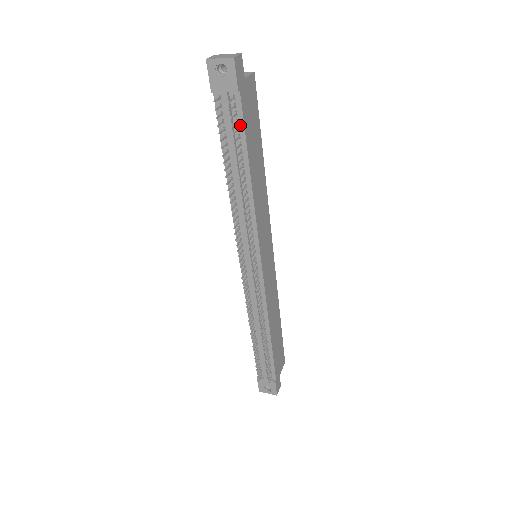
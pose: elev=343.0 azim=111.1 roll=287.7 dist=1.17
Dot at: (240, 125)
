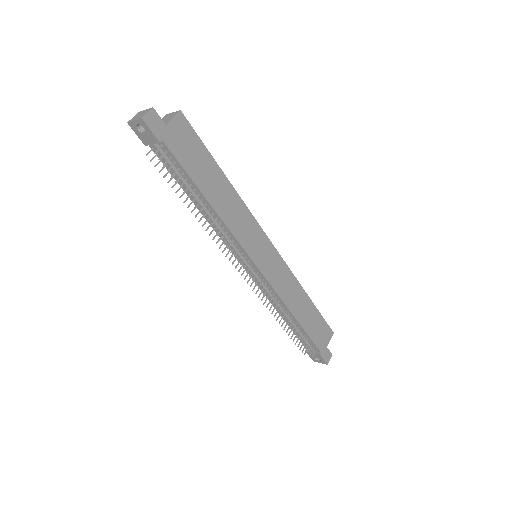
Dot at: (178, 165)
